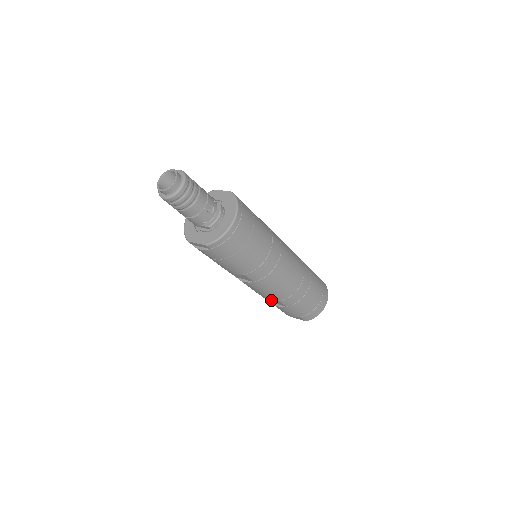
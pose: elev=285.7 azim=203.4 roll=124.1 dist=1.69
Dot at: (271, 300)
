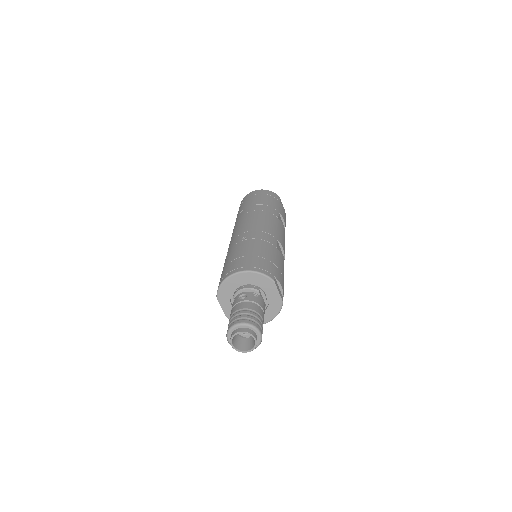
Dot at: occluded
